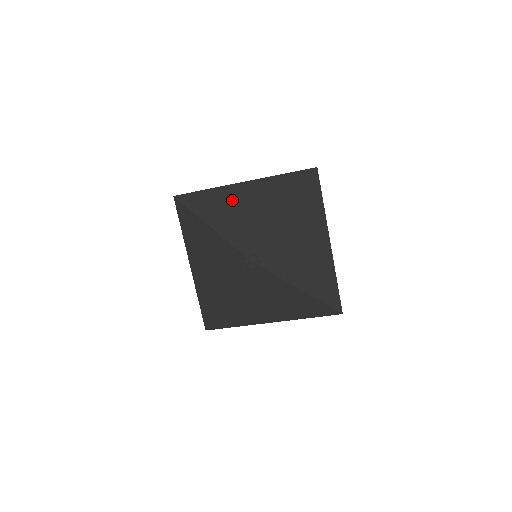
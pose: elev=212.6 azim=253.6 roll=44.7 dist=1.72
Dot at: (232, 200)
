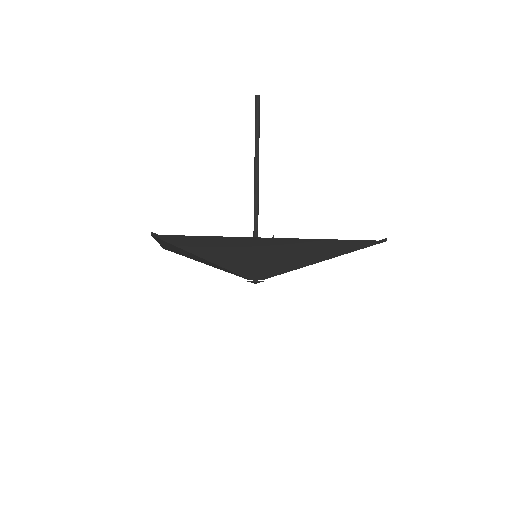
Dot at: (250, 248)
